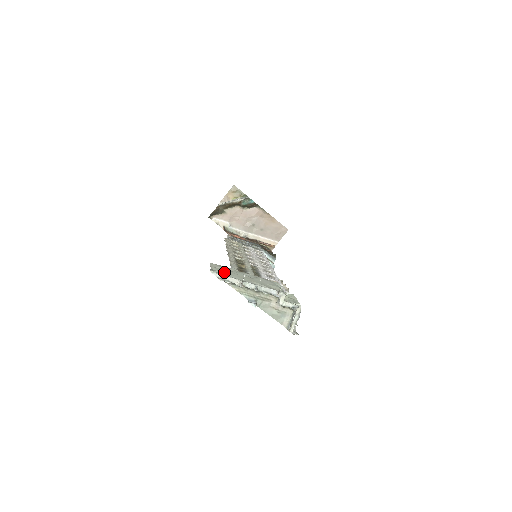
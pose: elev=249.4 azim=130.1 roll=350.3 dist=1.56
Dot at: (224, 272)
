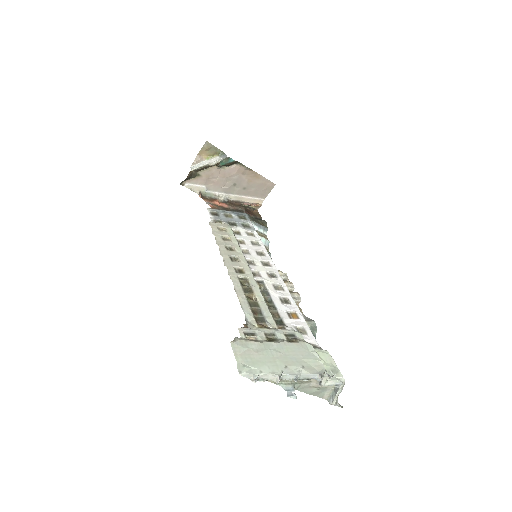
Dot at: (258, 375)
